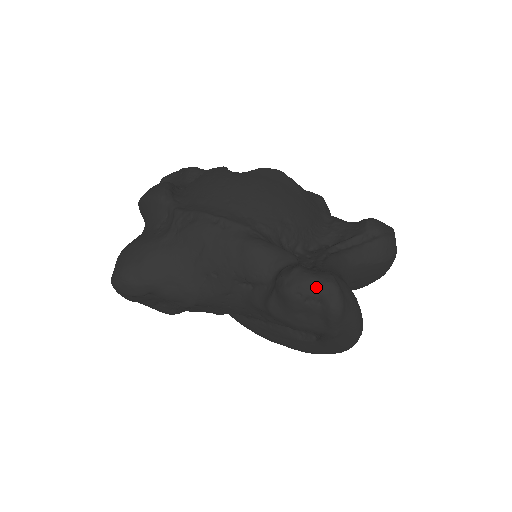
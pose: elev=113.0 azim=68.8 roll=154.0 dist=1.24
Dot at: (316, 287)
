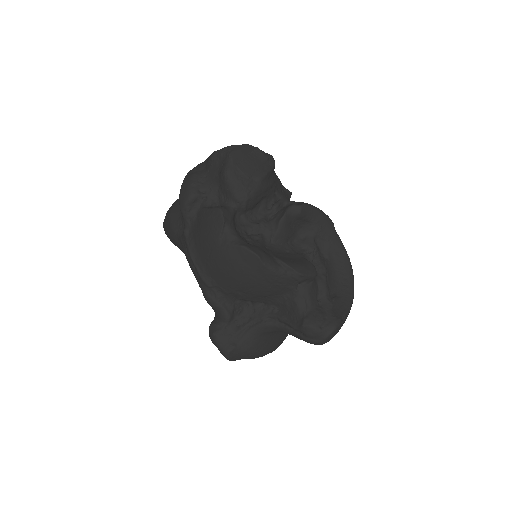
Dot at: (218, 349)
